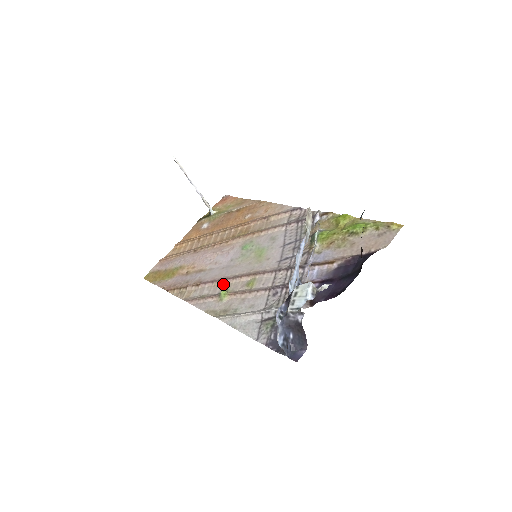
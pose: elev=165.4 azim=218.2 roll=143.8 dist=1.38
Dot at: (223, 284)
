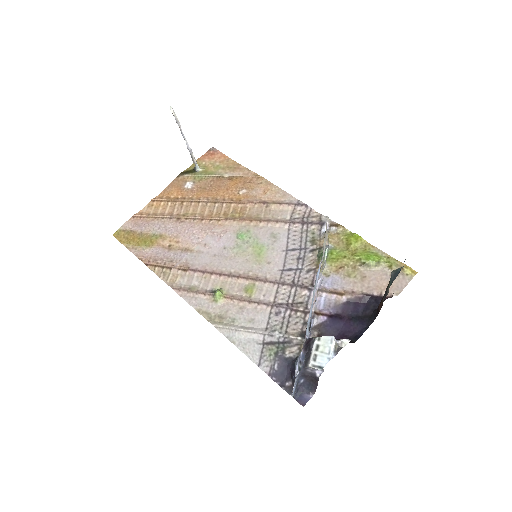
Dot at: (216, 279)
